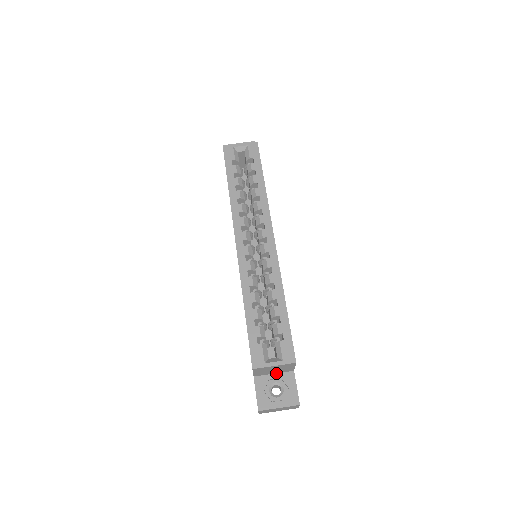
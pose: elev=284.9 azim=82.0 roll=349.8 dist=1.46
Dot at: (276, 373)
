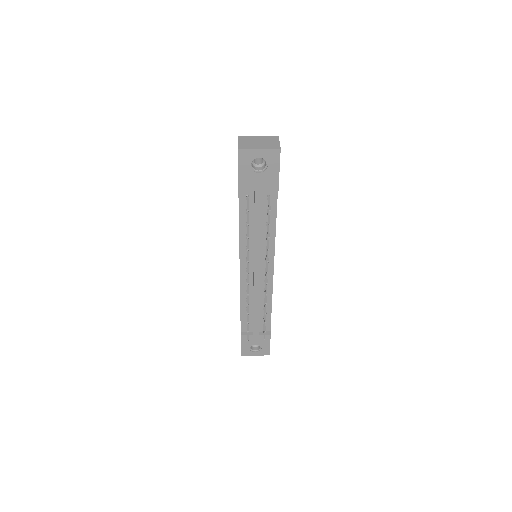
Dot at: occluded
